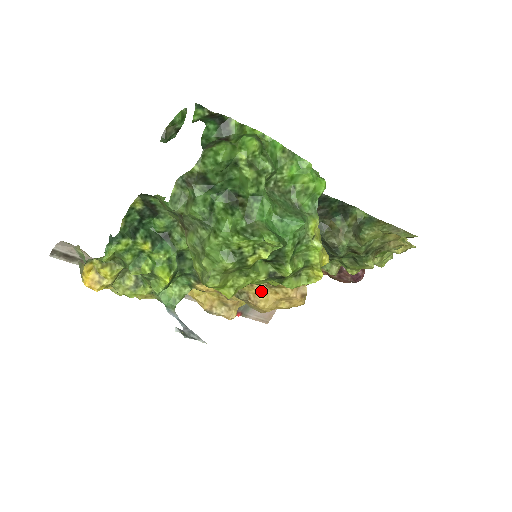
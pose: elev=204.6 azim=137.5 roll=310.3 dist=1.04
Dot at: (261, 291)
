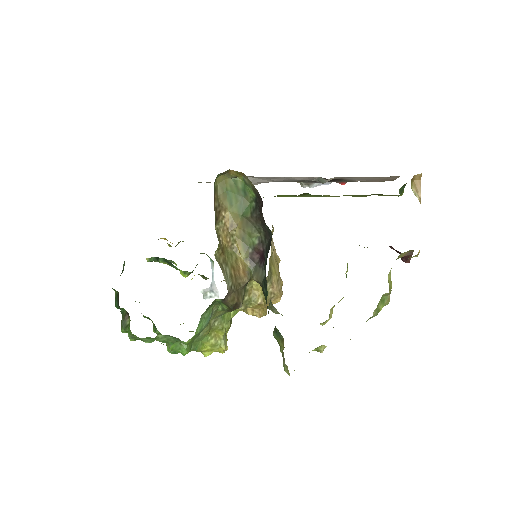
Dot at: occluded
